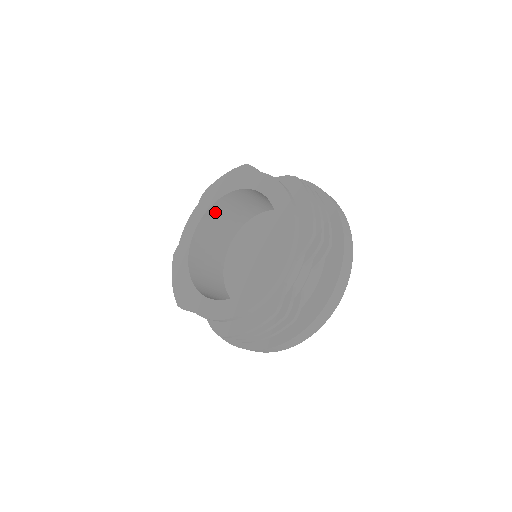
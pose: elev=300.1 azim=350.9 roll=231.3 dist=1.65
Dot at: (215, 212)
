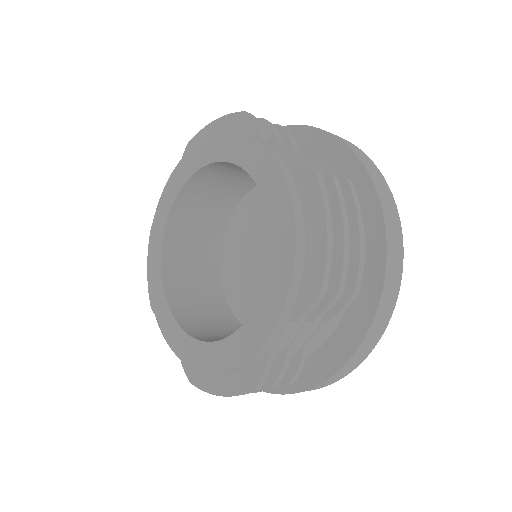
Dot at: (201, 181)
